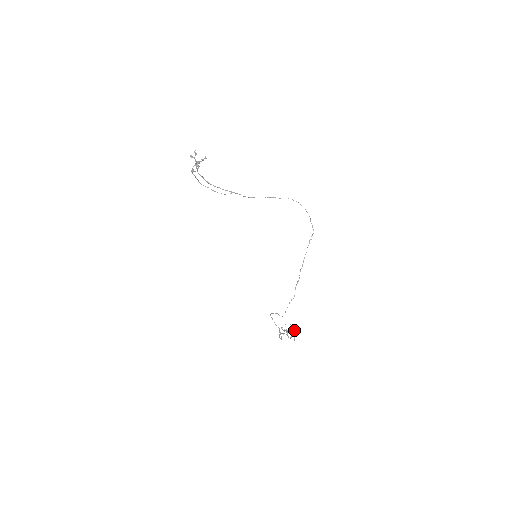
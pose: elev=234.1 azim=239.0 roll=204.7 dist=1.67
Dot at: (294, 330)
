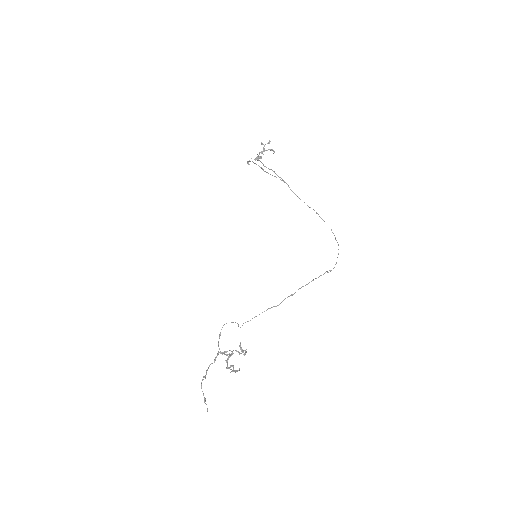
Dot at: occluded
